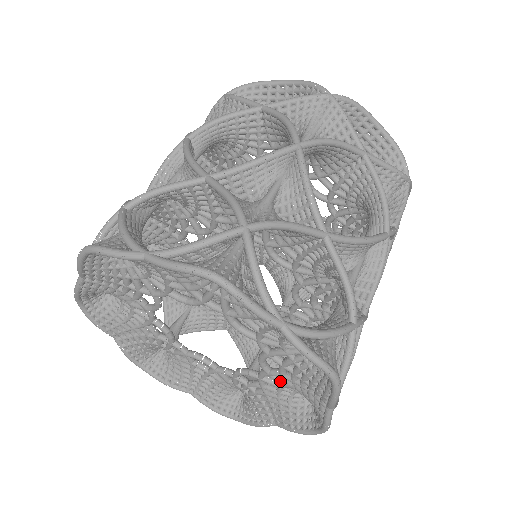
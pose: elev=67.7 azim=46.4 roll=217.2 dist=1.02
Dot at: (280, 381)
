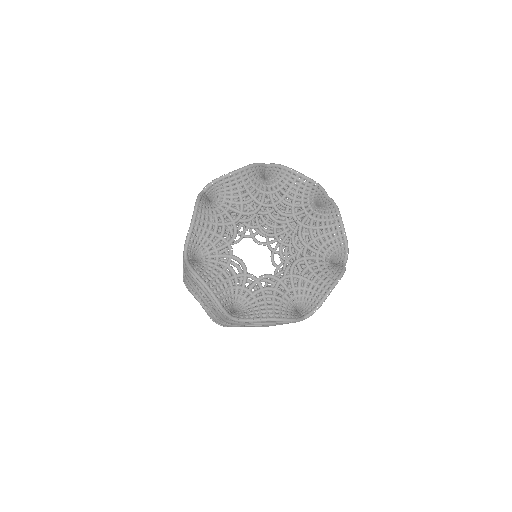
Dot at: occluded
